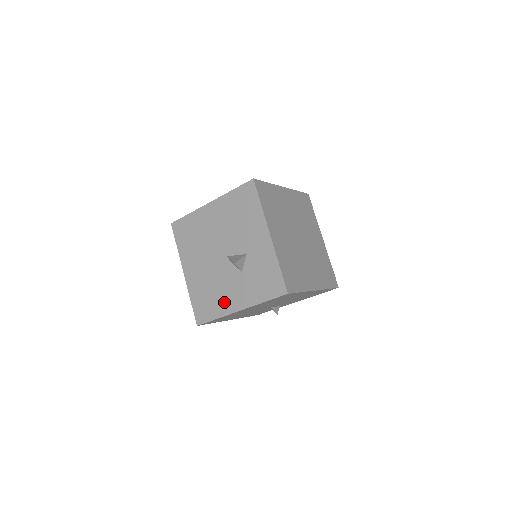
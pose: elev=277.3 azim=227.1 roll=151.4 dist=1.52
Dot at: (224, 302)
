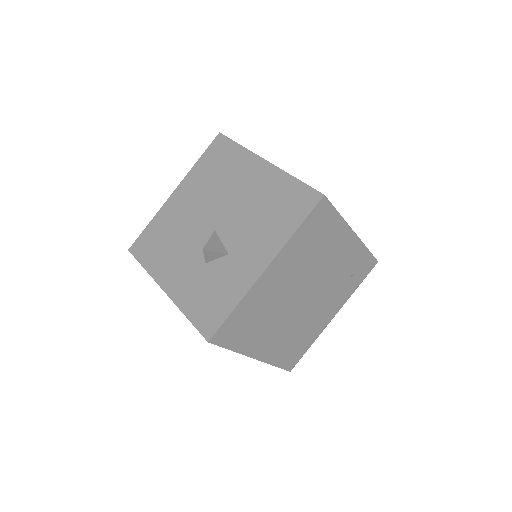
Dot at: (165, 264)
